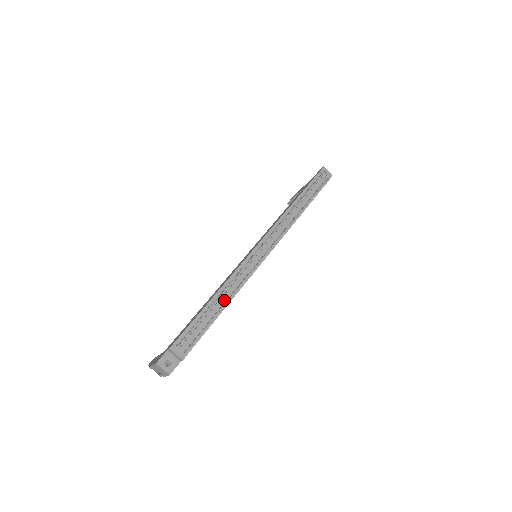
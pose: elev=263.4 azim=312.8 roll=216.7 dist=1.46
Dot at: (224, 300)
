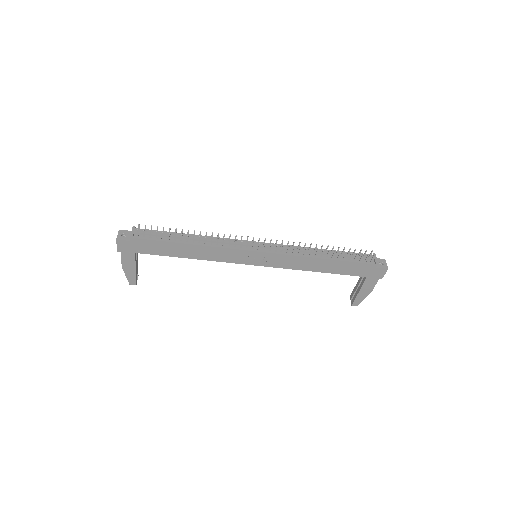
Dot at: (196, 241)
